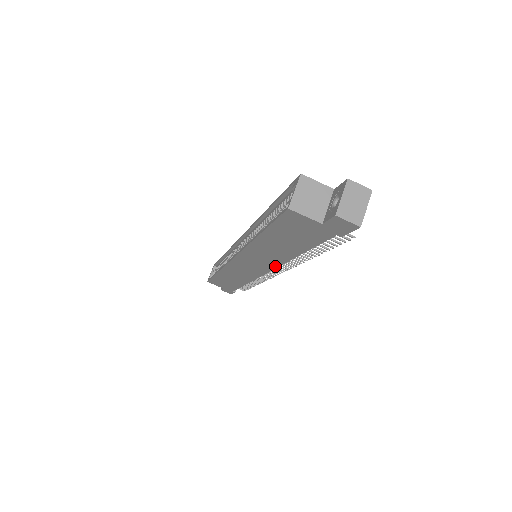
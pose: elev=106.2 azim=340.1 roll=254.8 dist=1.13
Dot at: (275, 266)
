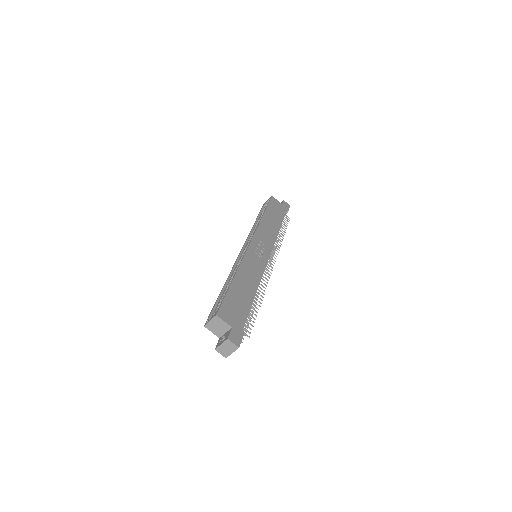
Dot at: occluded
